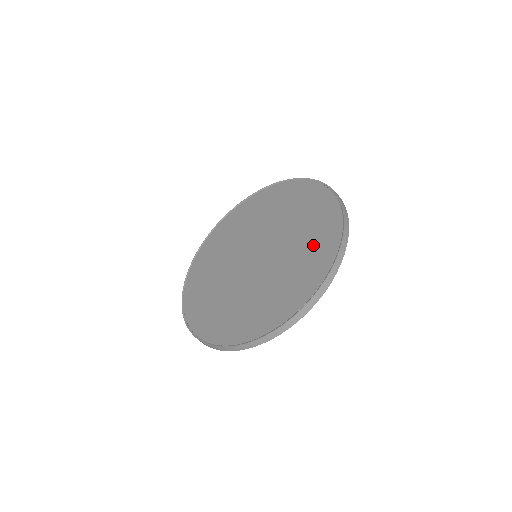
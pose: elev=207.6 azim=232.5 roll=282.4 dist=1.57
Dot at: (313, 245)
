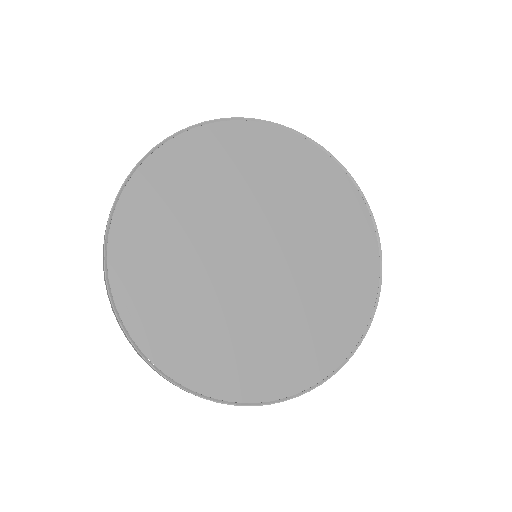
Dot at: (344, 285)
